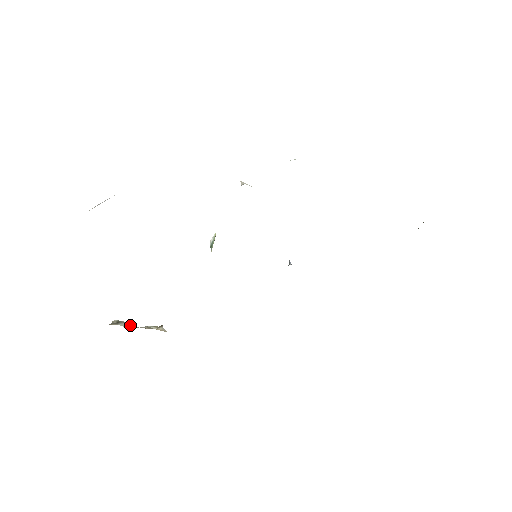
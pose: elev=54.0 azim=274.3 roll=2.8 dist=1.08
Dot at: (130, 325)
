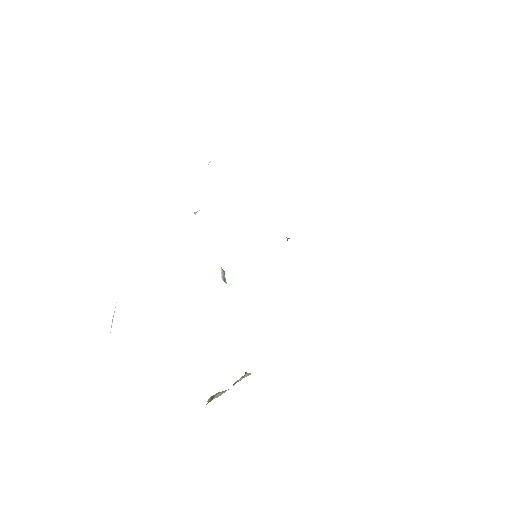
Dot at: (222, 392)
